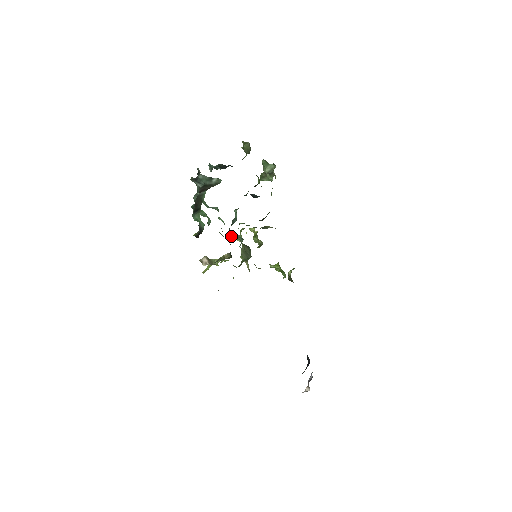
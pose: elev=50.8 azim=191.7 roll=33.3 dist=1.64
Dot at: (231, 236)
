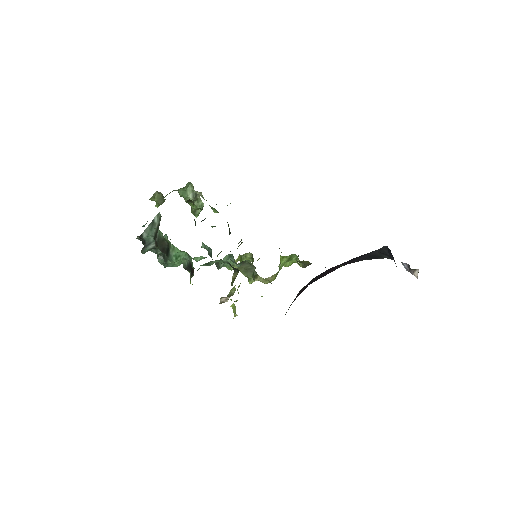
Dot at: (221, 266)
